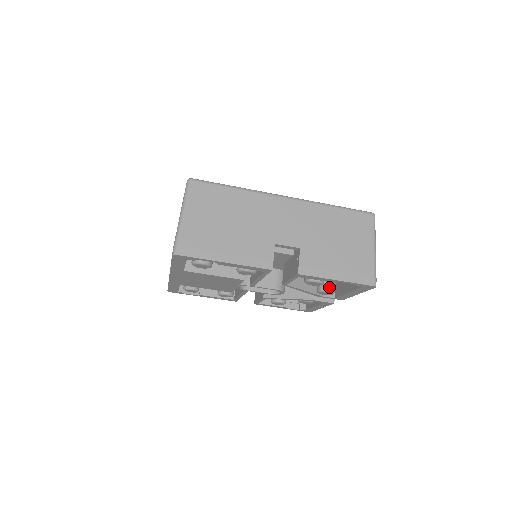
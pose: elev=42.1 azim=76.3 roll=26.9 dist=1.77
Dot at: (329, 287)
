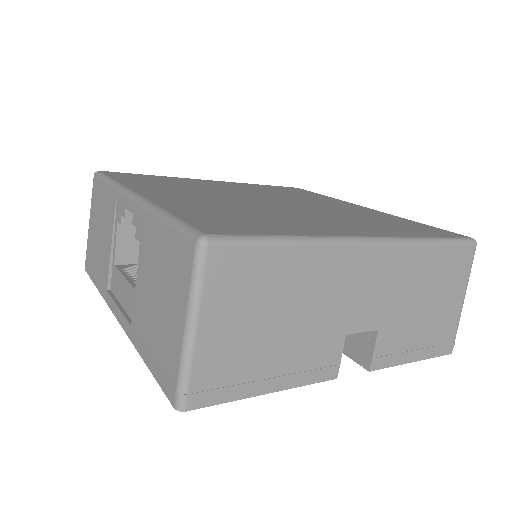
Dot at: occluded
